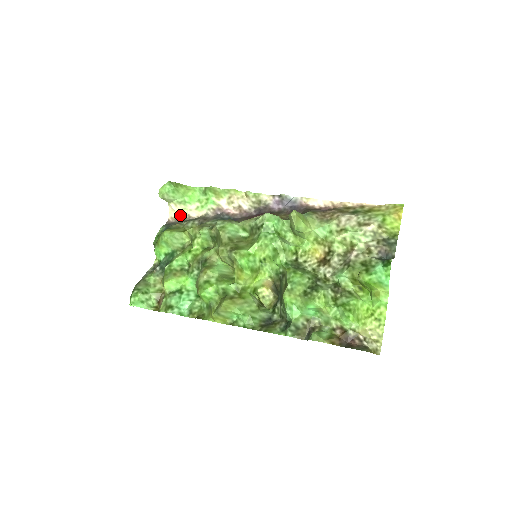
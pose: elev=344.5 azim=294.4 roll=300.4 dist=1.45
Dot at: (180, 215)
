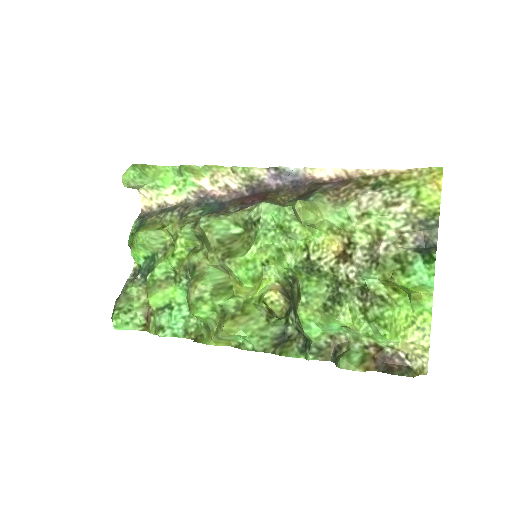
Dot at: (155, 202)
